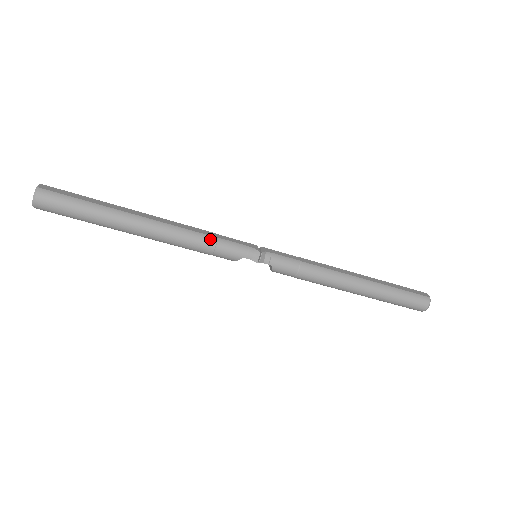
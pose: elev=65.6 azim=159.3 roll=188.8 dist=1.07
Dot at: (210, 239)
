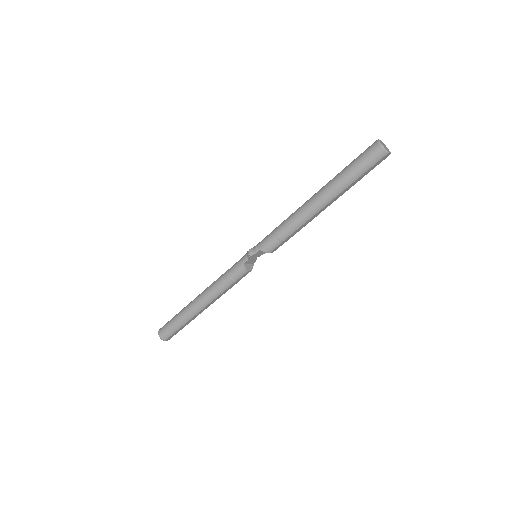
Dot at: (224, 274)
